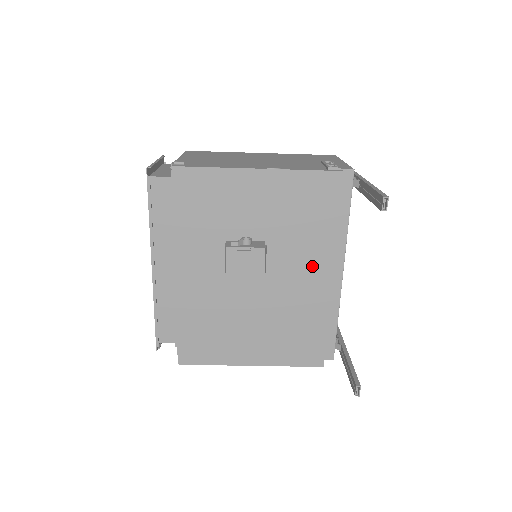
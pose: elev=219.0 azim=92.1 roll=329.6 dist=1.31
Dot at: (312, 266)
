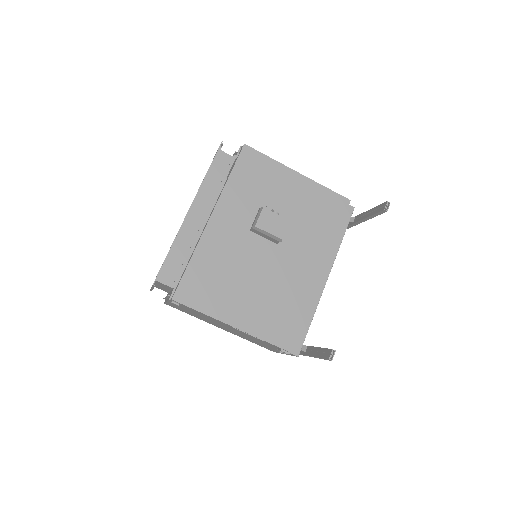
Dot at: (311, 258)
